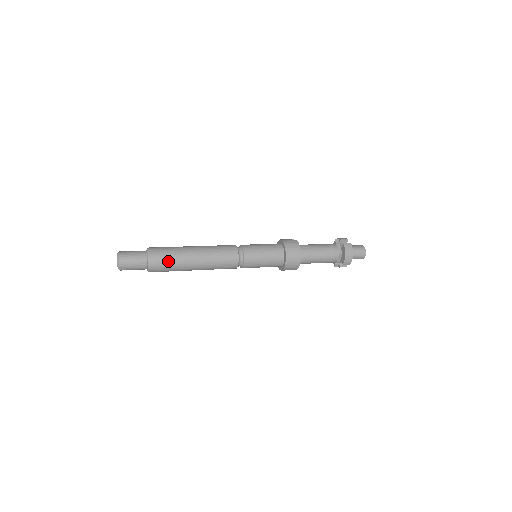
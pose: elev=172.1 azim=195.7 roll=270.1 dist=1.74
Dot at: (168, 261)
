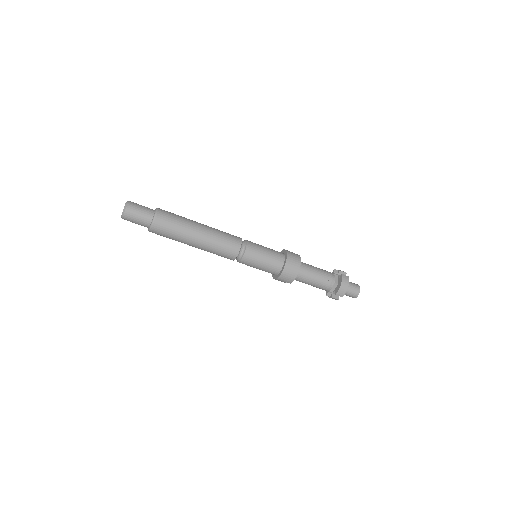
Dot at: (173, 225)
